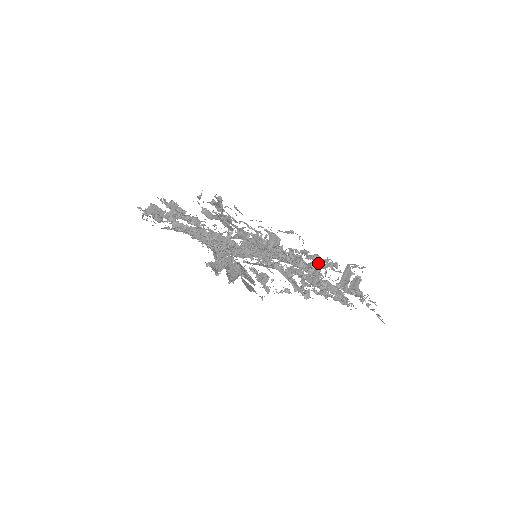
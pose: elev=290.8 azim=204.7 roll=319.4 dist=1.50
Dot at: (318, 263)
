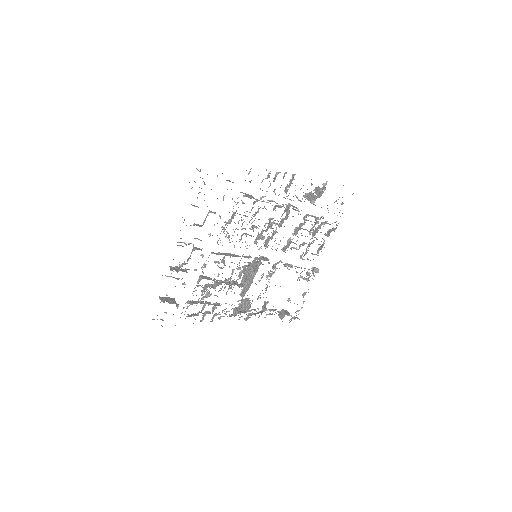
Dot at: occluded
